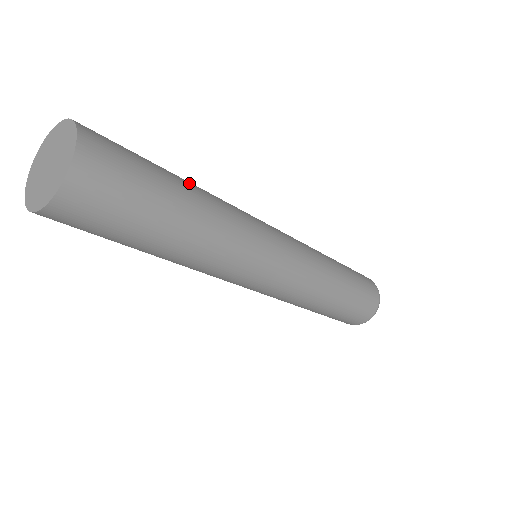
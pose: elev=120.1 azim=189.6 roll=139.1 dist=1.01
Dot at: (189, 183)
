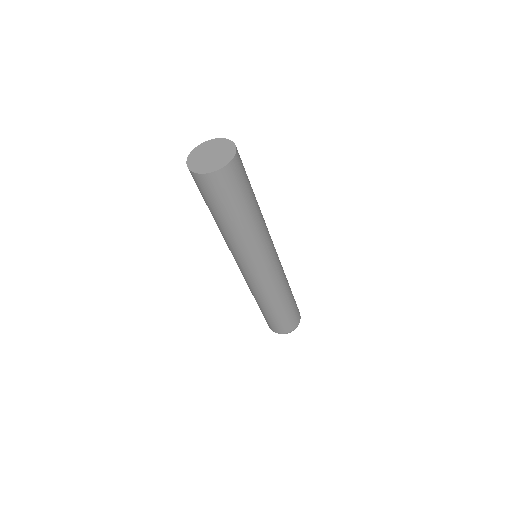
Dot at: (257, 207)
